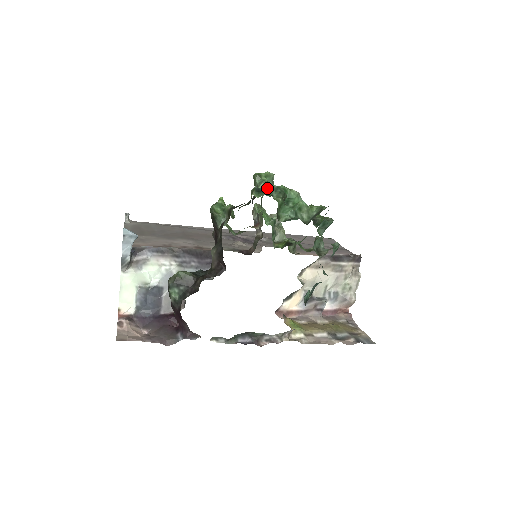
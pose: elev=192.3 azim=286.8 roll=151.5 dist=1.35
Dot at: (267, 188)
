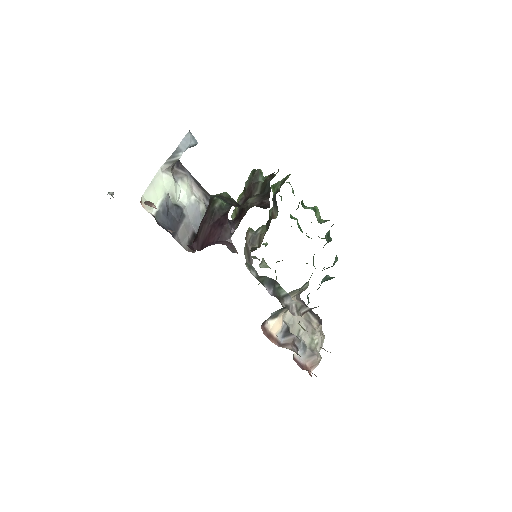
Dot at: occluded
